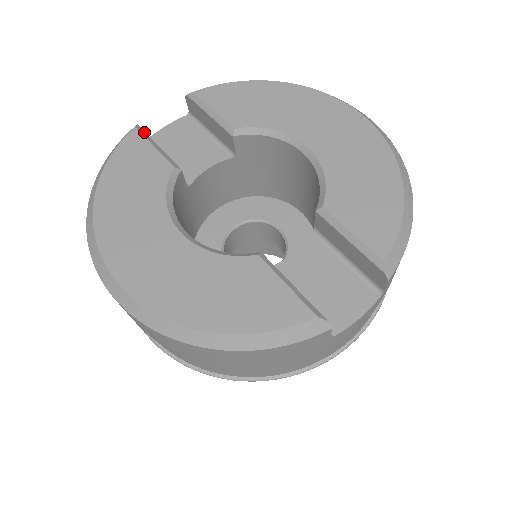
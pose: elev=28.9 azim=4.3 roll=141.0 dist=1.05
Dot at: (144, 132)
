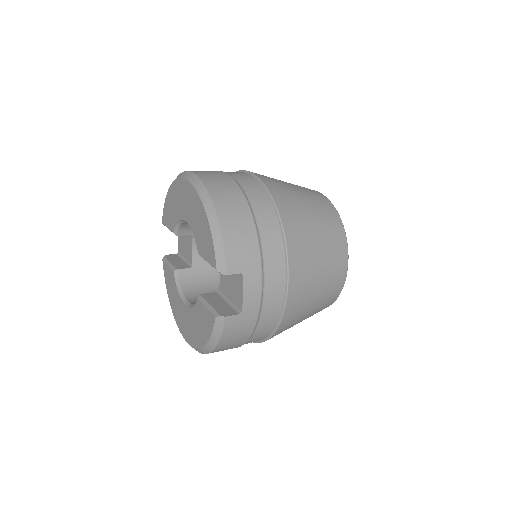
Dot at: (166, 259)
